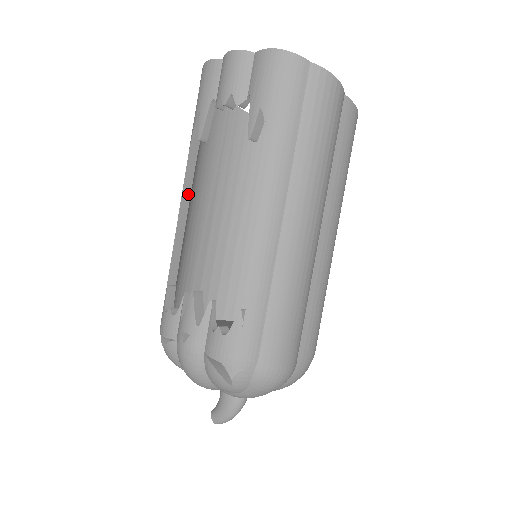
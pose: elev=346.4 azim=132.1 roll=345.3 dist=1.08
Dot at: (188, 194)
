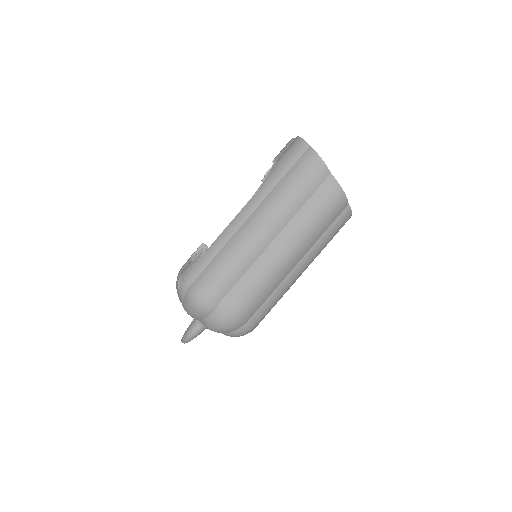
Dot at: occluded
